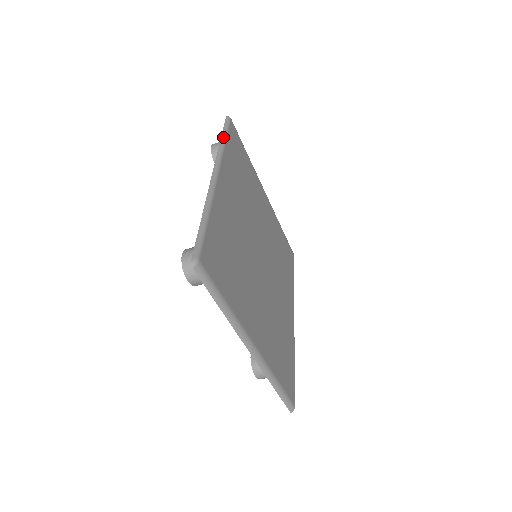
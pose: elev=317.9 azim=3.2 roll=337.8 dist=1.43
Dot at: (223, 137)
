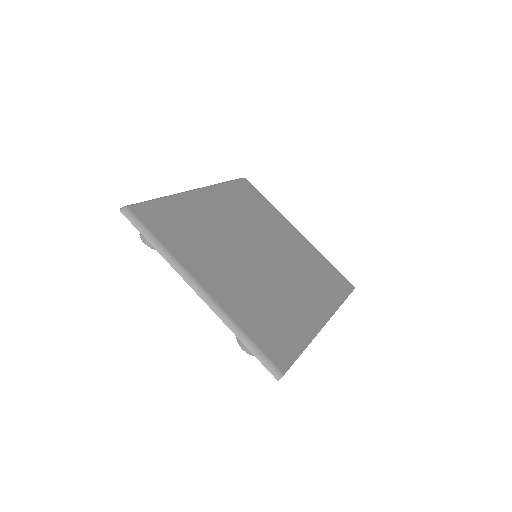
Dot at: (224, 182)
